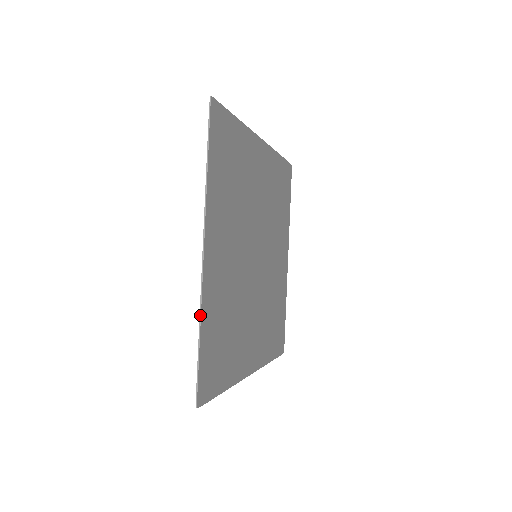
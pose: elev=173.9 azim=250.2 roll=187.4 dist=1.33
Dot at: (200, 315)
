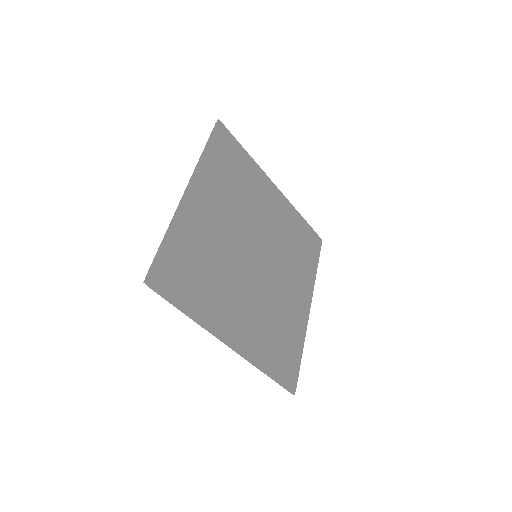
Dot at: (170, 223)
